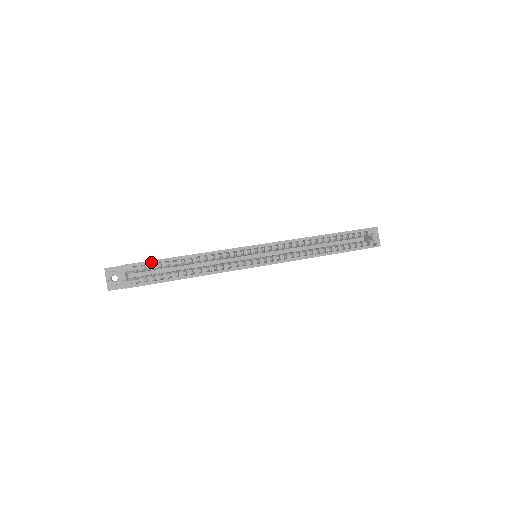
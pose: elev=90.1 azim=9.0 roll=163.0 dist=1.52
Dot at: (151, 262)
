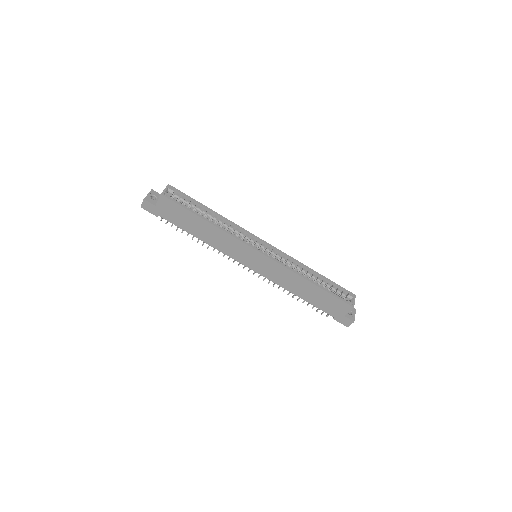
Dot at: (188, 196)
